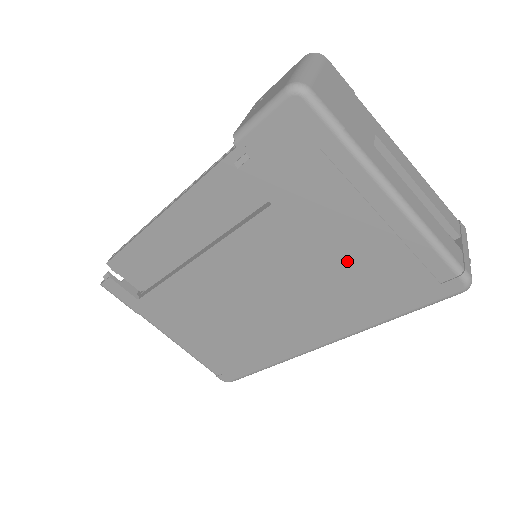
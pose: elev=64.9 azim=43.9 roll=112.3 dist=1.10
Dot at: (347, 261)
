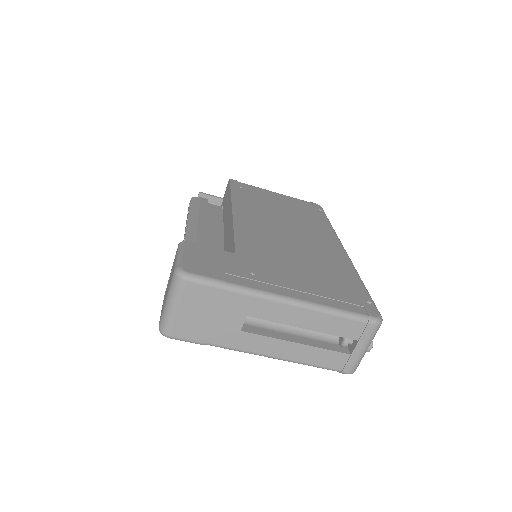
Dot at: occluded
